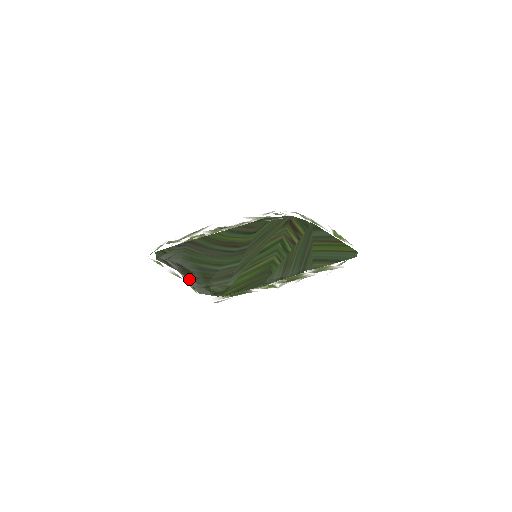
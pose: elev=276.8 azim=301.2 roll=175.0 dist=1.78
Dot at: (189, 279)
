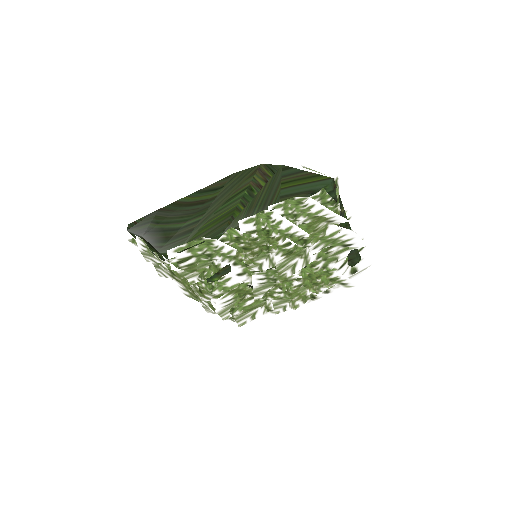
Dot at: (151, 242)
